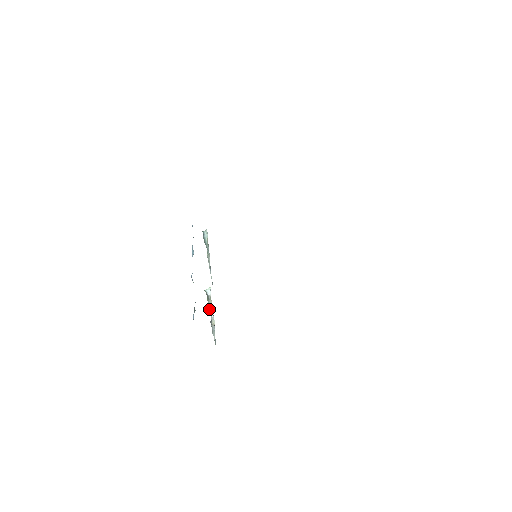
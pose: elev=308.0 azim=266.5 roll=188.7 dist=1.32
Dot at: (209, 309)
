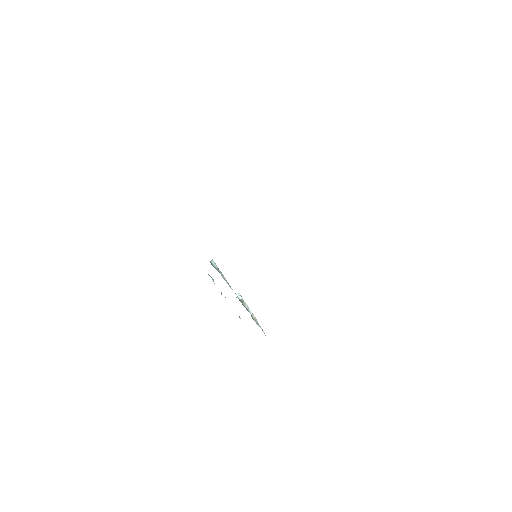
Dot at: (246, 309)
